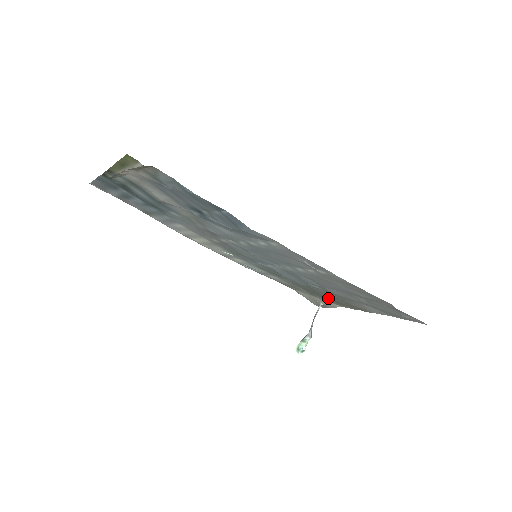
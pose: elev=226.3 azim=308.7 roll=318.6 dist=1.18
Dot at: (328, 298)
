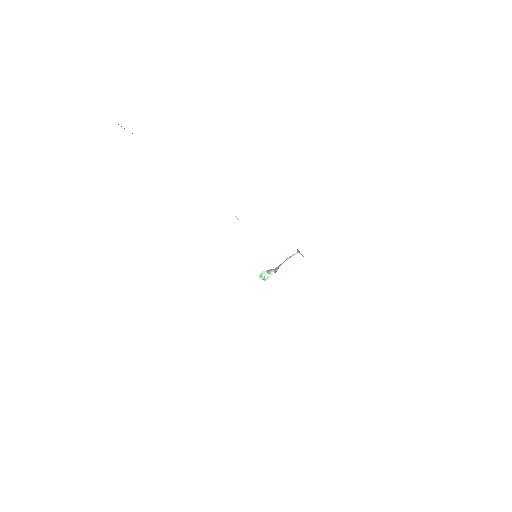
Dot at: occluded
